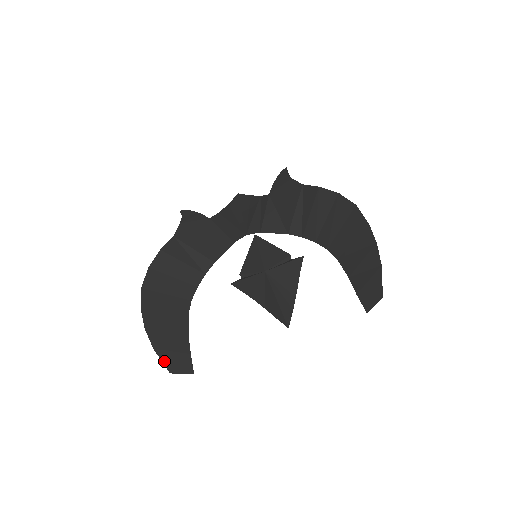
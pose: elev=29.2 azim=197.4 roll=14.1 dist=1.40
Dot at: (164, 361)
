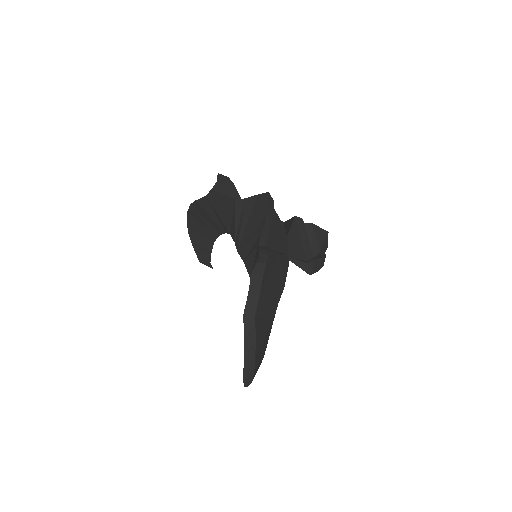
Dot at: (197, 255)
